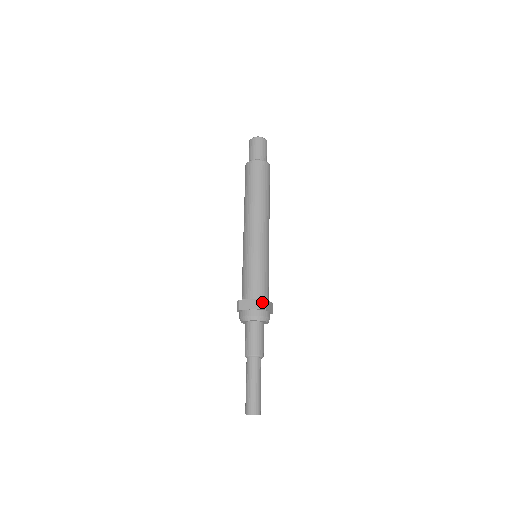
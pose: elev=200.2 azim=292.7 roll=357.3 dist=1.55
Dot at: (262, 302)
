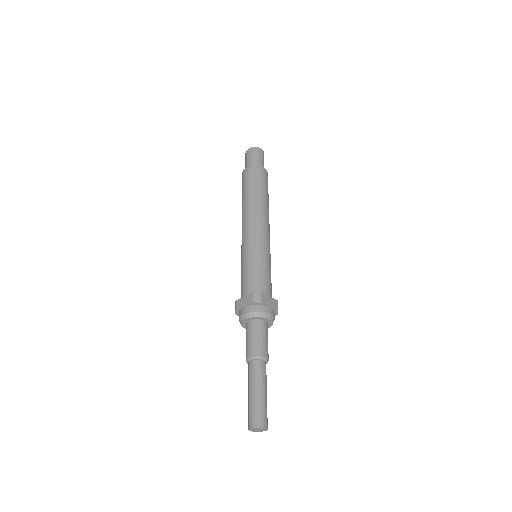
Dot at: (256, 296)
